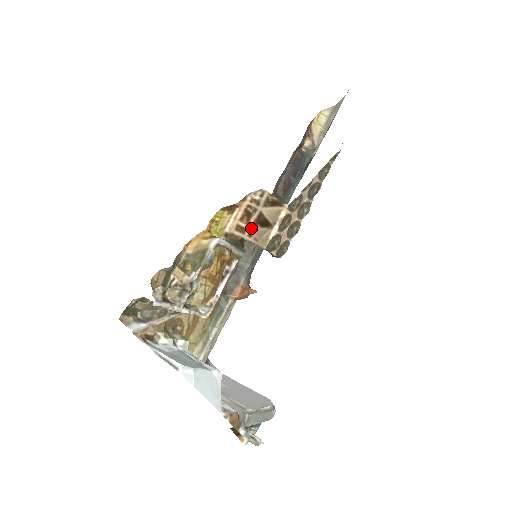
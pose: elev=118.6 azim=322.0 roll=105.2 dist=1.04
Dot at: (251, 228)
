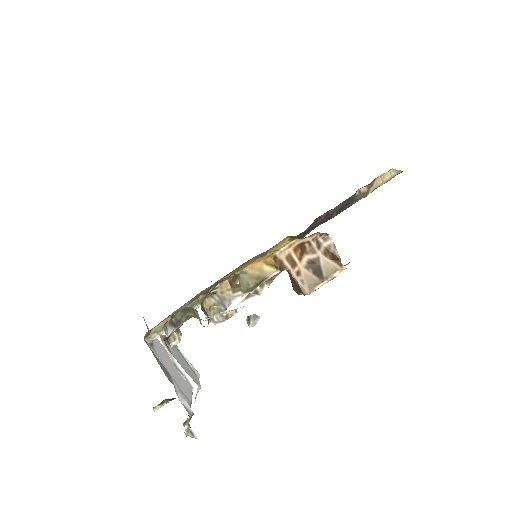
Dot at: (302, 267)
